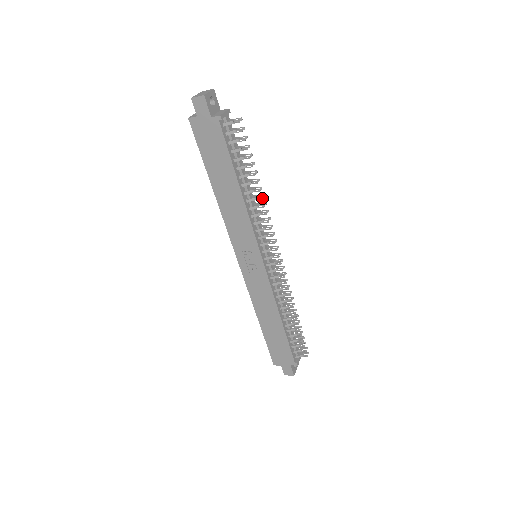
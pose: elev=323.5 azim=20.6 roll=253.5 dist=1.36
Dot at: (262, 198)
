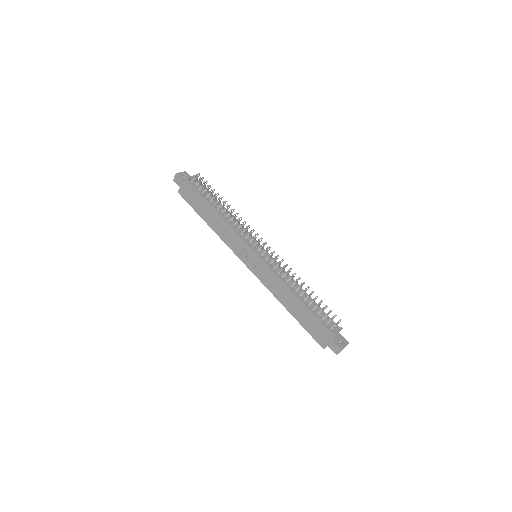
Dot at: (231, 210)
